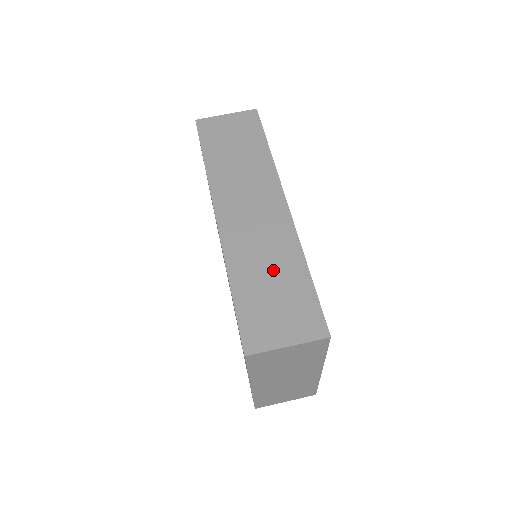
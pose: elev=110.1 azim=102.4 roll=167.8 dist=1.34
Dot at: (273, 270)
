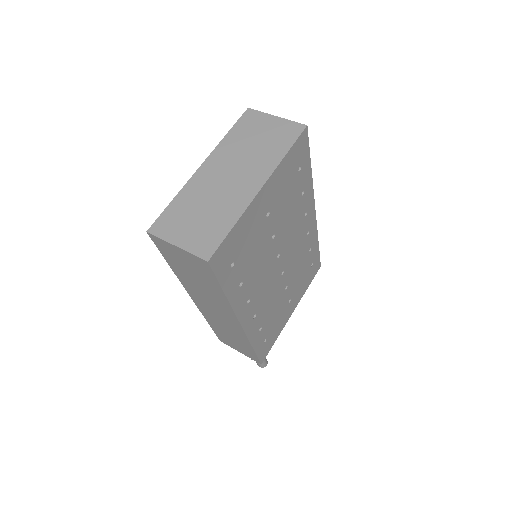
Dot at: occluded
